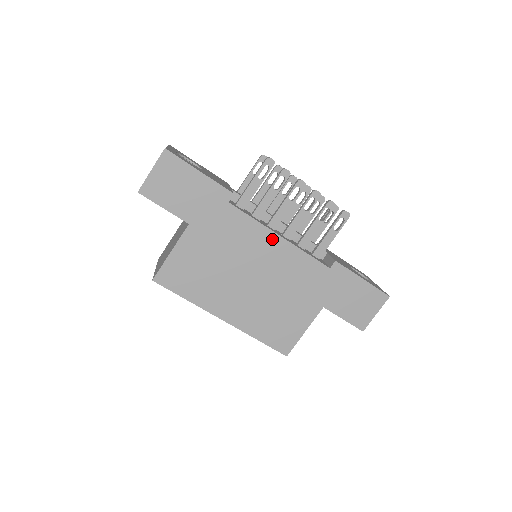
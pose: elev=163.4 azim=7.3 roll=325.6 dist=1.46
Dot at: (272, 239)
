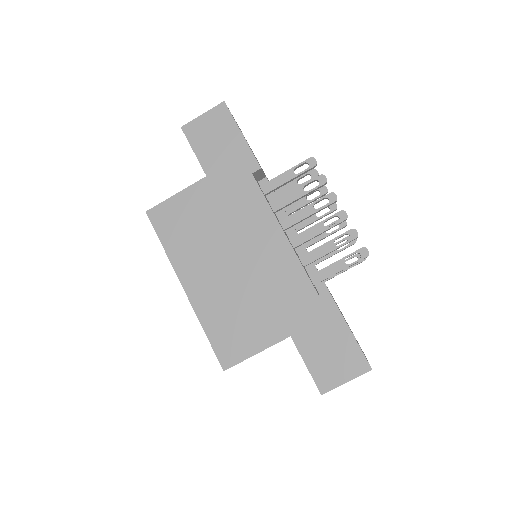
Dot at: (274, 231)
